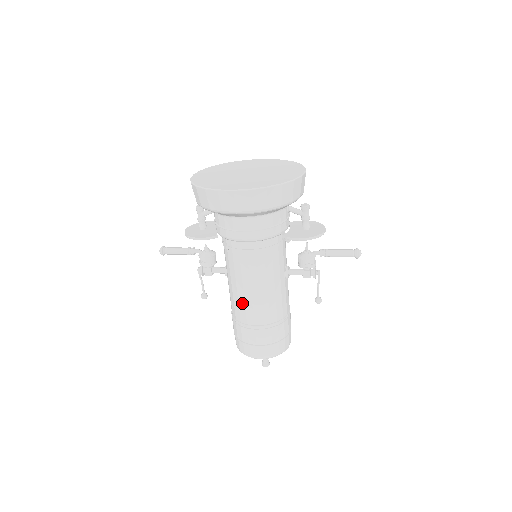
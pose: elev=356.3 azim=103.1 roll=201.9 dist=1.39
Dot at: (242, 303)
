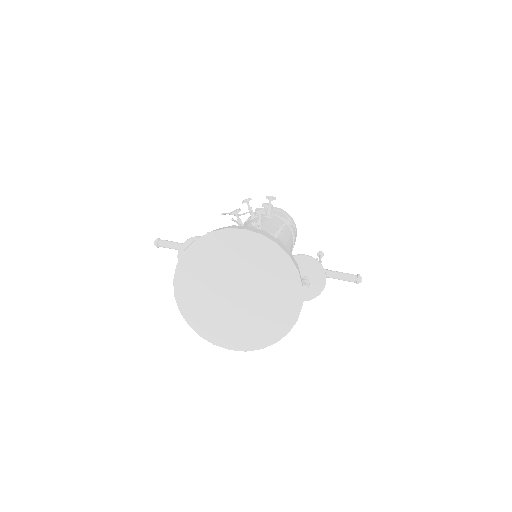
Dot at: occluded
